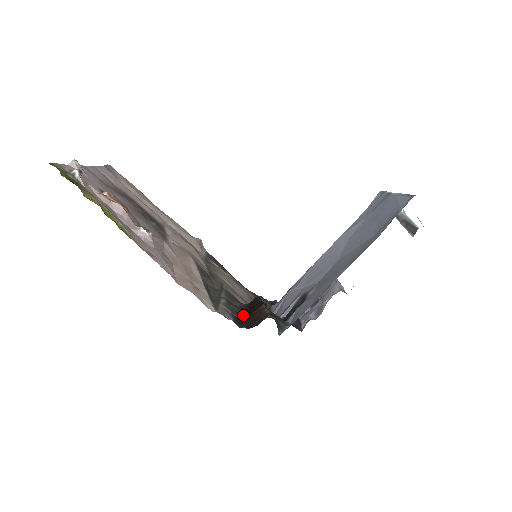
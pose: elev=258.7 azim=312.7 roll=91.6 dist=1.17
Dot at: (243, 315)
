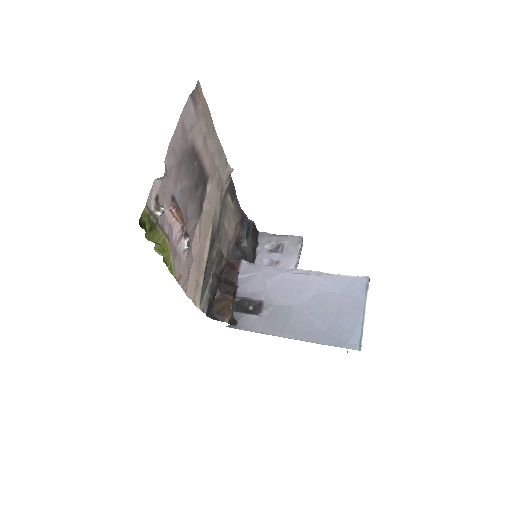
Dot at: (217, 289)
